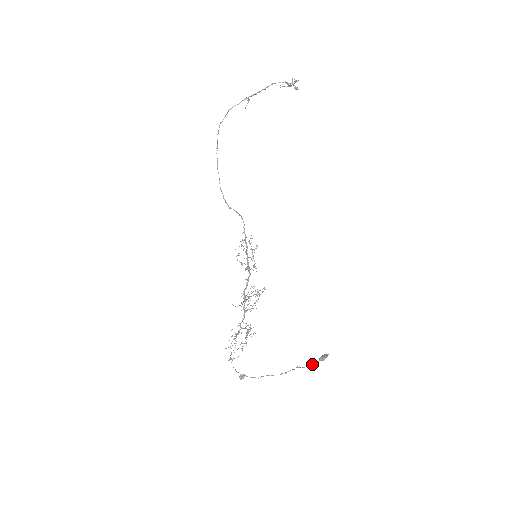
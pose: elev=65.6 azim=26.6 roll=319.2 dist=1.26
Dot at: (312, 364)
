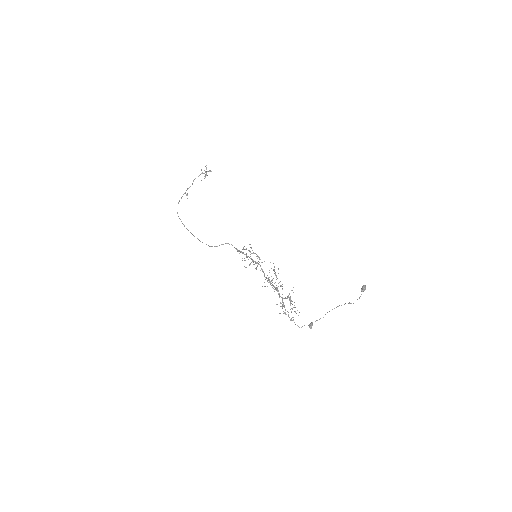
Dot at: (359, 297)
